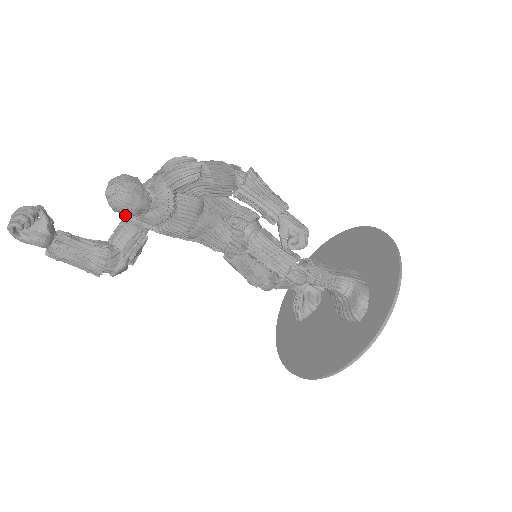
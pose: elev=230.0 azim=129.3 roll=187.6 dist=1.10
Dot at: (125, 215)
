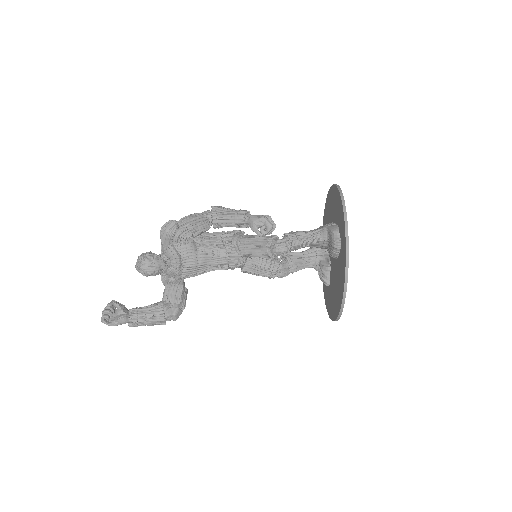
Dot at: occluded
